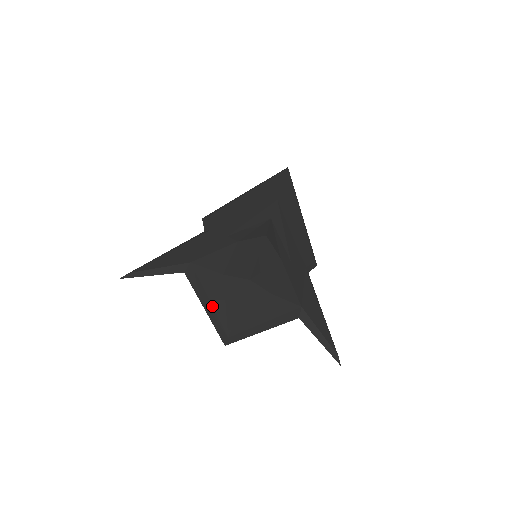
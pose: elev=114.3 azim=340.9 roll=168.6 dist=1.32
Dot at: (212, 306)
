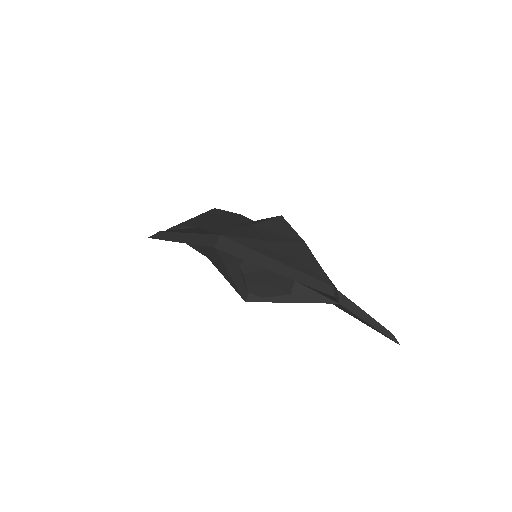
Dot at: (286, 265)
